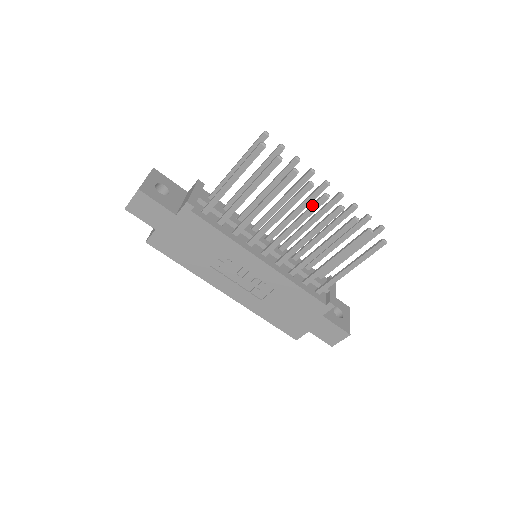
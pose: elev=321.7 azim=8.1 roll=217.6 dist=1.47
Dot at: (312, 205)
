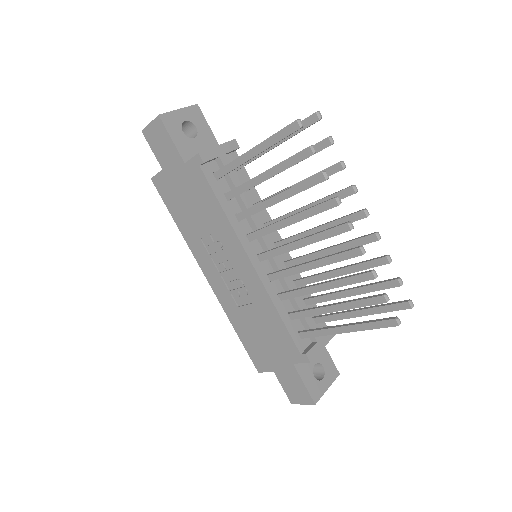
Dot at: (329, 228)
